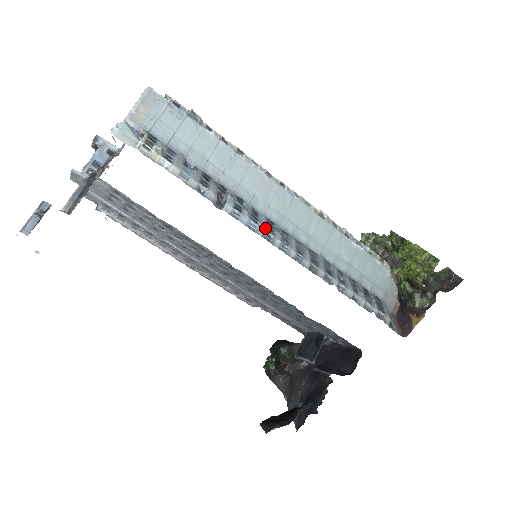
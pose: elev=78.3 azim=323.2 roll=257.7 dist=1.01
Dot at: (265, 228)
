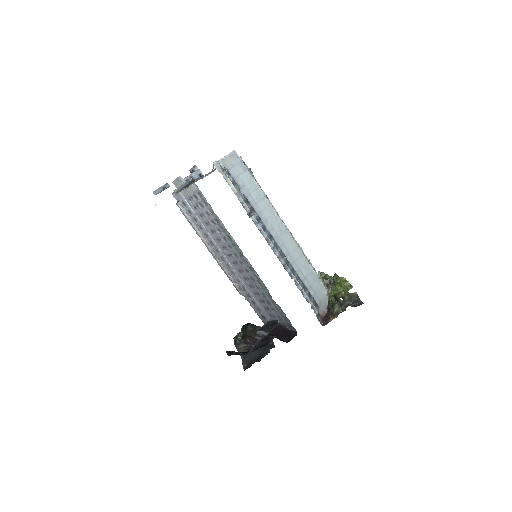
Dot at: (268, 236)
